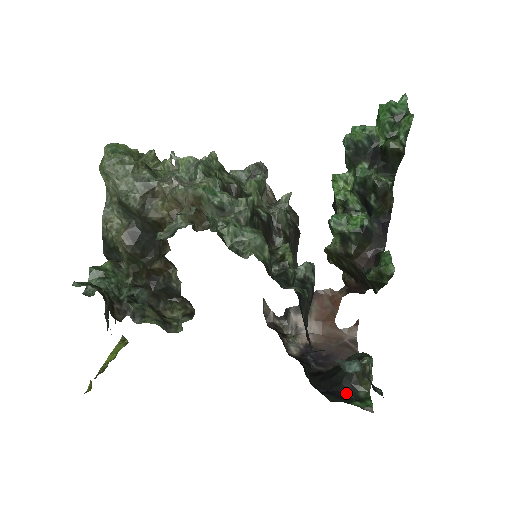
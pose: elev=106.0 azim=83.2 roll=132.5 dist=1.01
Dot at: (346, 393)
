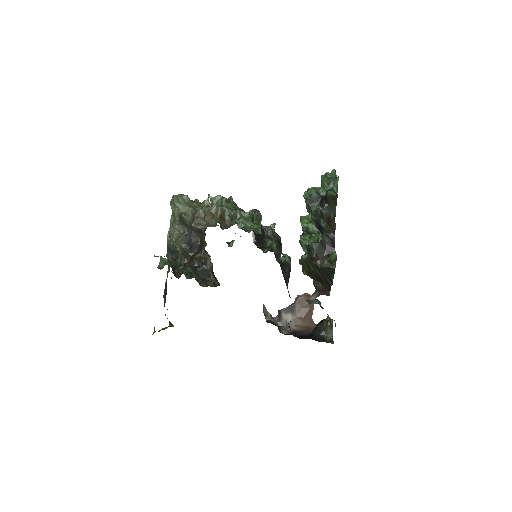
Dot at: (317, 339)
